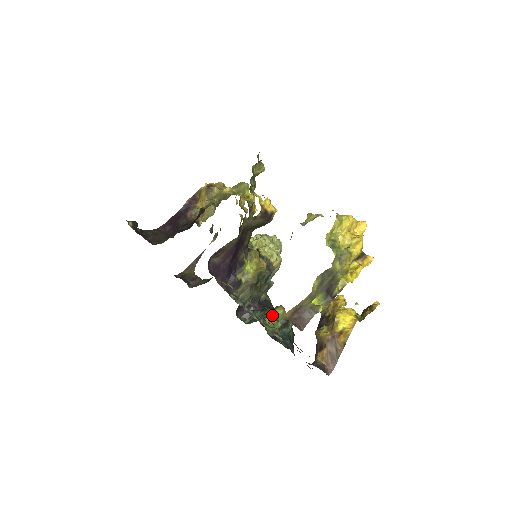
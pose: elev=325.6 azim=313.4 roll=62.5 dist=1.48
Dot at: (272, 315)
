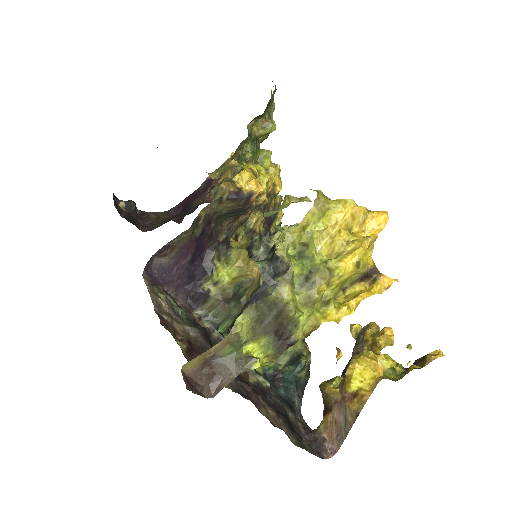
Dot at: occluded
